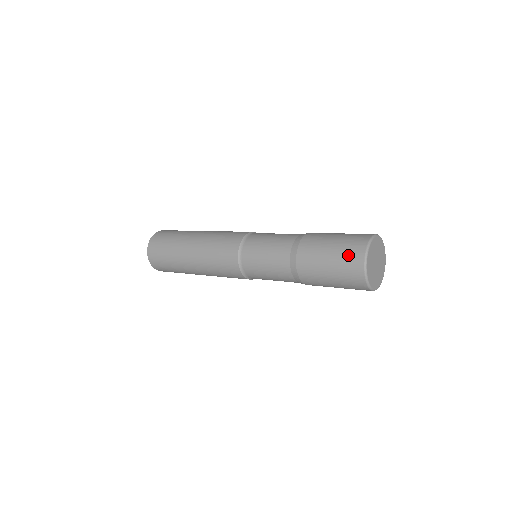
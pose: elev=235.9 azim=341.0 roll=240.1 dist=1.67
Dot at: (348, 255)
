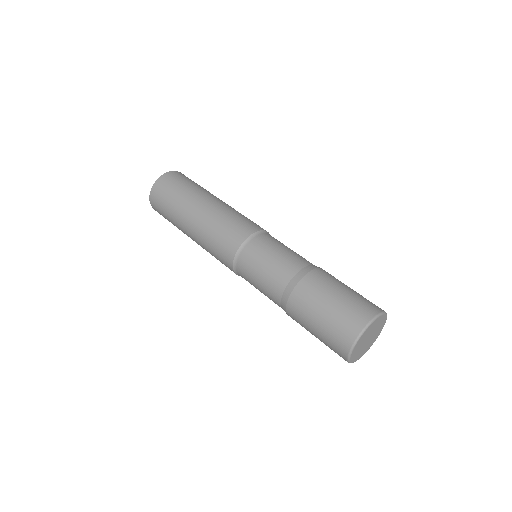
Dot at: (364, 302)
